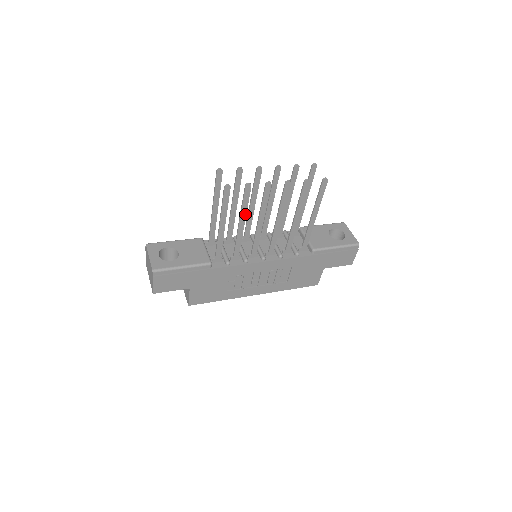
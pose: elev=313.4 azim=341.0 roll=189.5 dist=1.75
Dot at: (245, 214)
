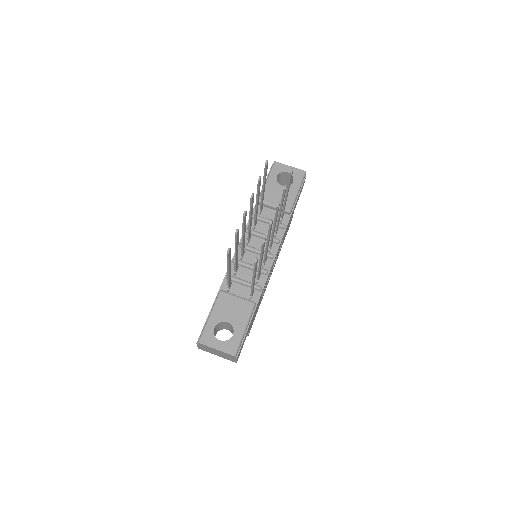
Dot at: occluded
